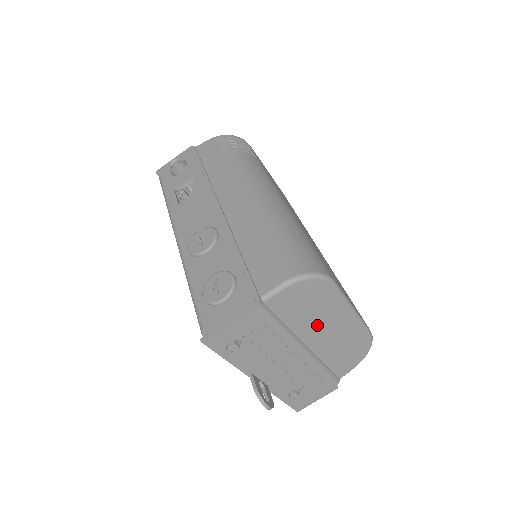
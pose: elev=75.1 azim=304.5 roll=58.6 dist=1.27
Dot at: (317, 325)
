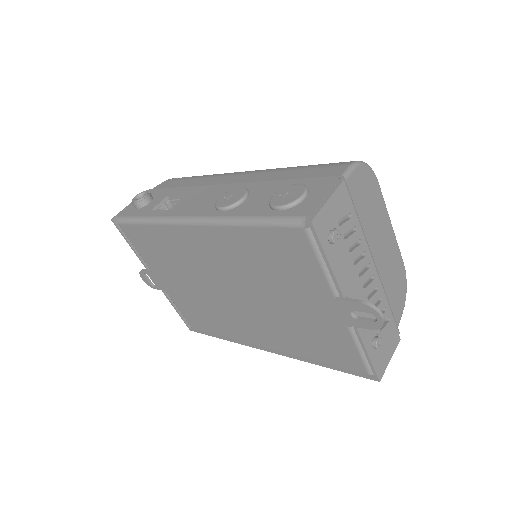
Dot at: (376, 233)
